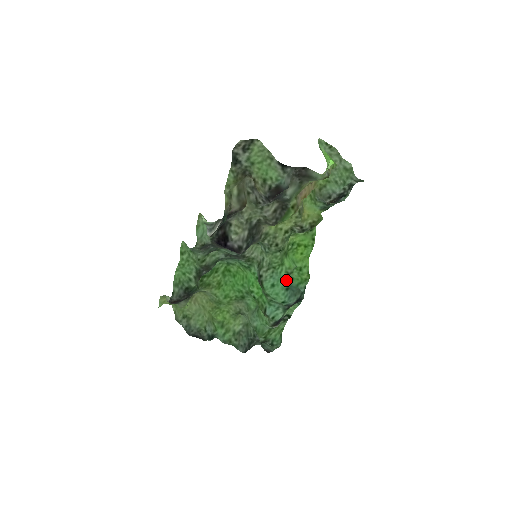
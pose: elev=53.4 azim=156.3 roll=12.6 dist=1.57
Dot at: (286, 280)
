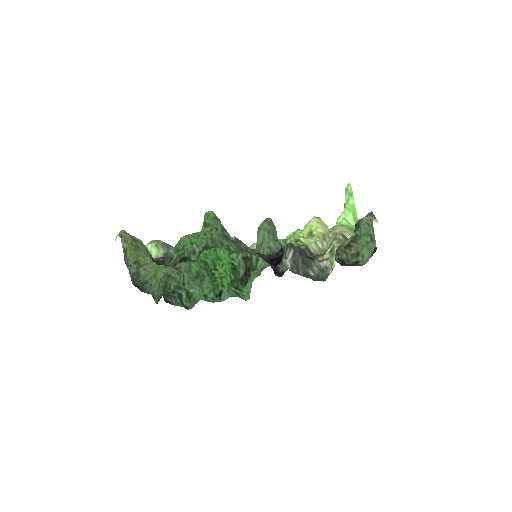
Dot at: occluded
